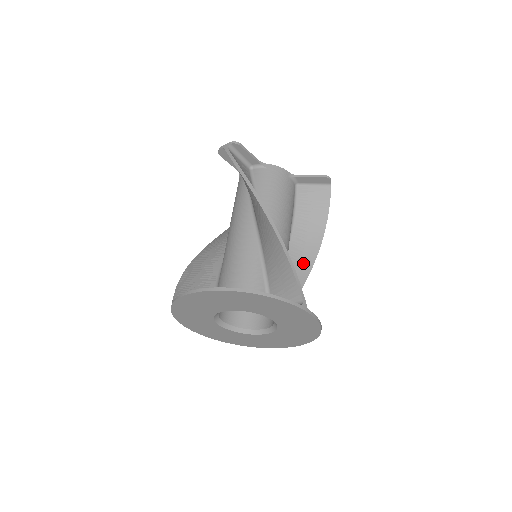
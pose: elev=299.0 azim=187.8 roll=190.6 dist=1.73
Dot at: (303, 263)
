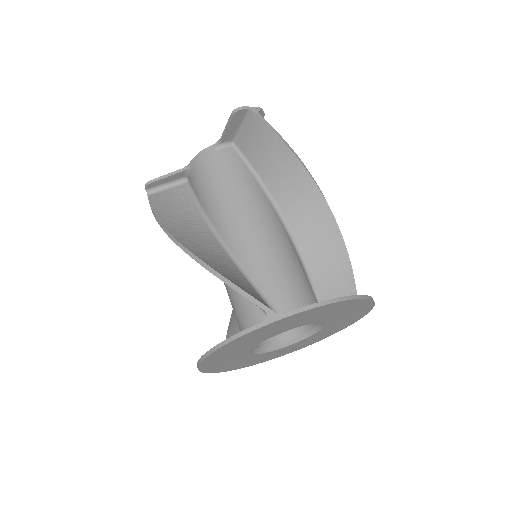
Dot at: (311, 208)
